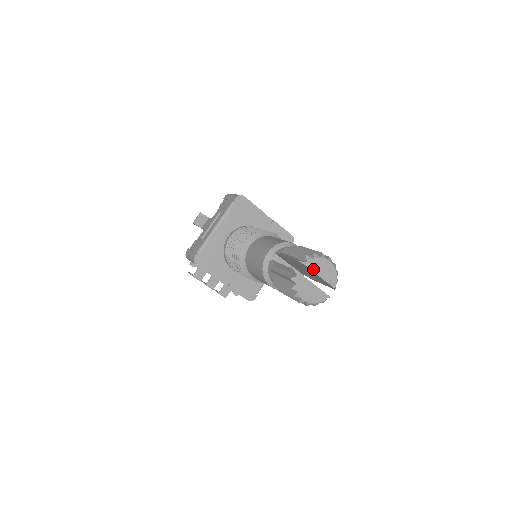
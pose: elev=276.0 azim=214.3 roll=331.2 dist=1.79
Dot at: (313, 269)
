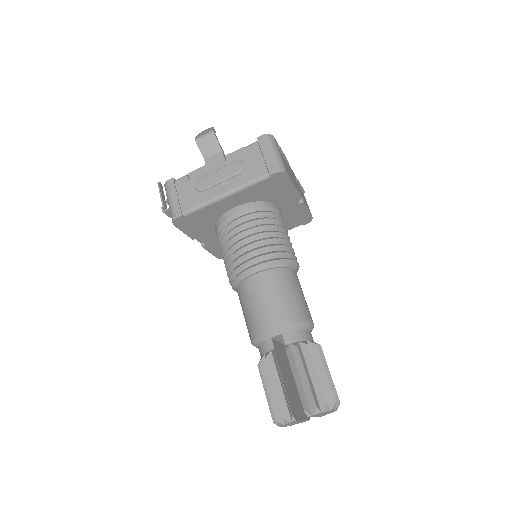
Dot at: (313, 416)
